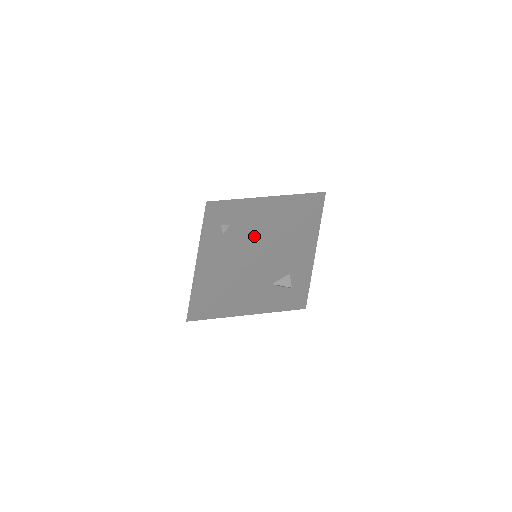
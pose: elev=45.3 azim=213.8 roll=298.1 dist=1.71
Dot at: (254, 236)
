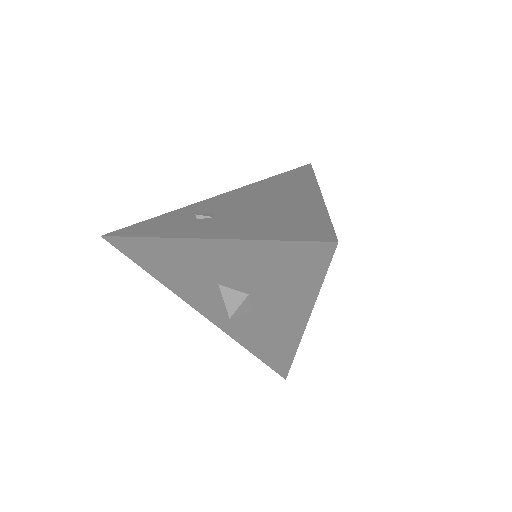
Dot at: (280, 194)
